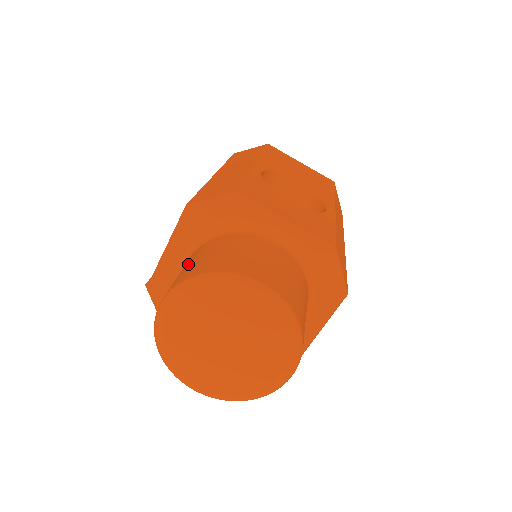
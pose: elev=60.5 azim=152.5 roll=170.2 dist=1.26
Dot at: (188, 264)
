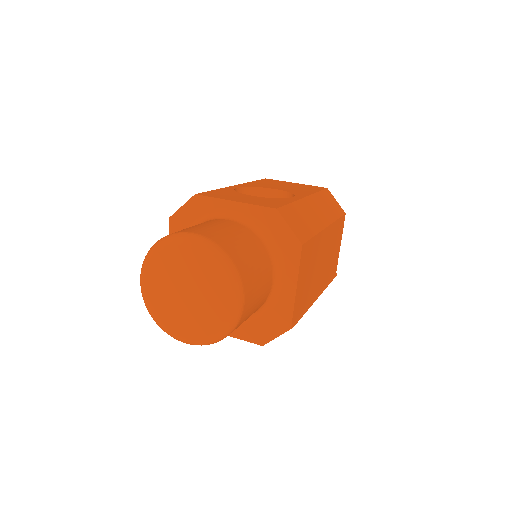
Dot at: occluded
